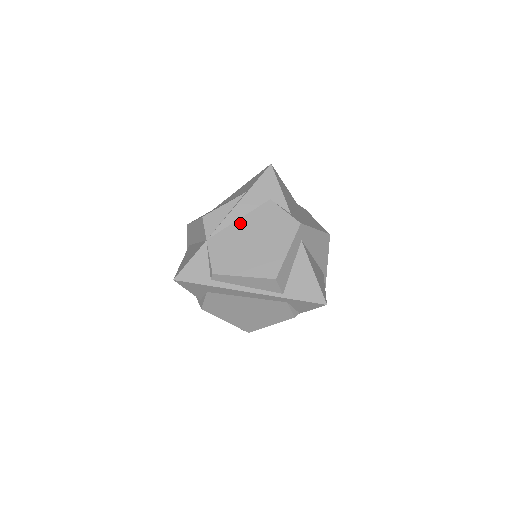
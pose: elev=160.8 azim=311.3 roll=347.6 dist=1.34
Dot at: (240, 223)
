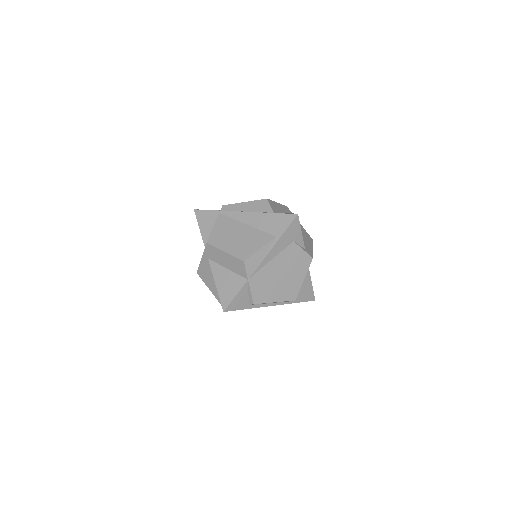
Dot at: (272, 263)
